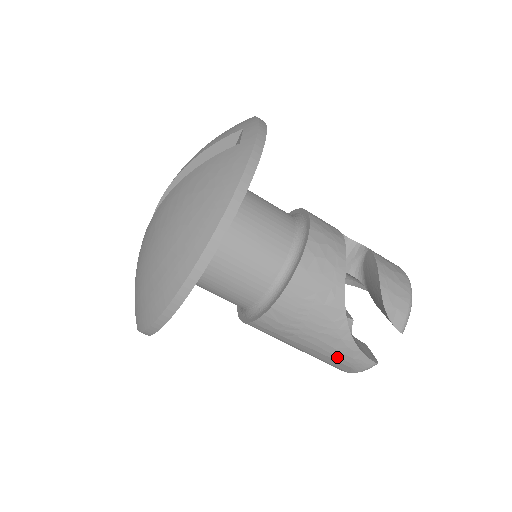
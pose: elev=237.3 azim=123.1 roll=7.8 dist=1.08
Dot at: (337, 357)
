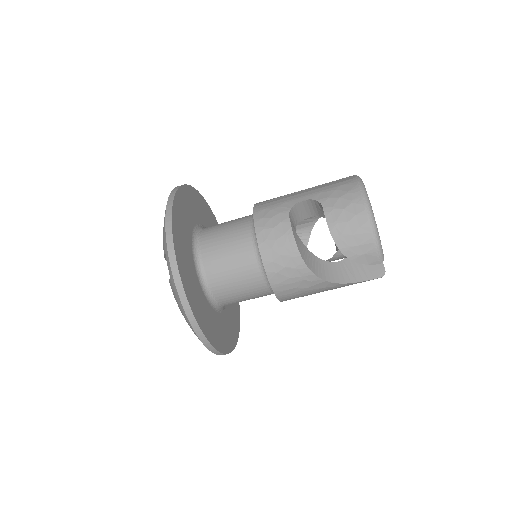
Dot at: occluded
